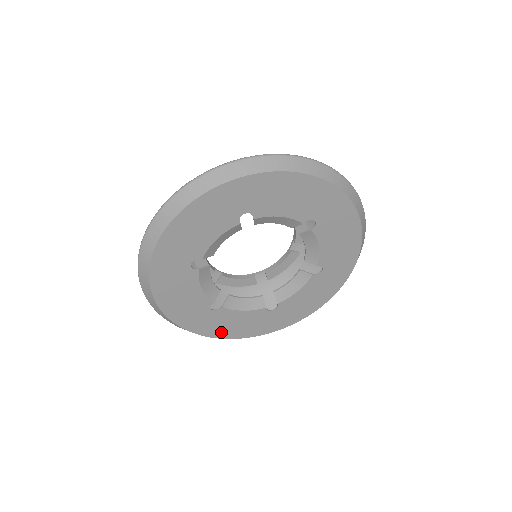
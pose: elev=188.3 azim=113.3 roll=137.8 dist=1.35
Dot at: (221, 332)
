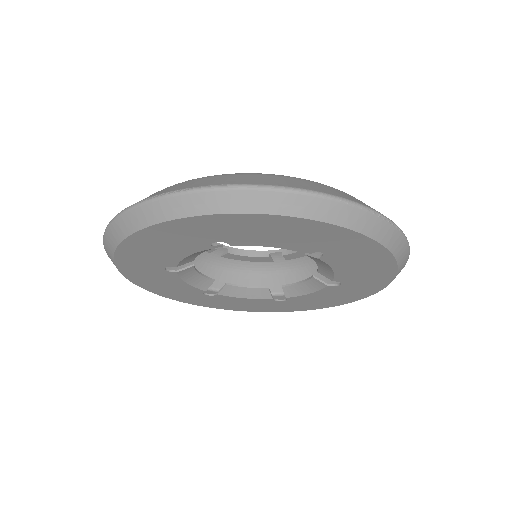
Dot at: (224, 306)
